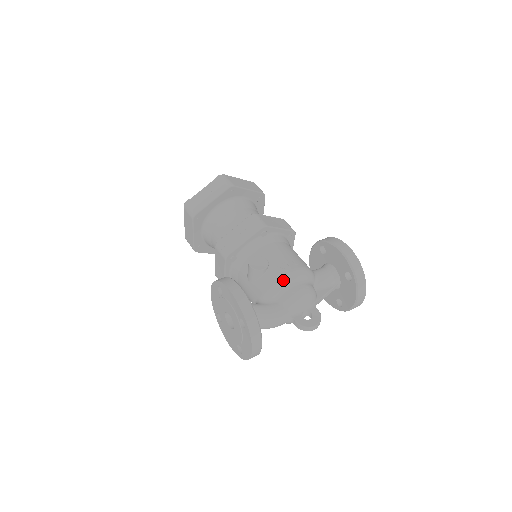
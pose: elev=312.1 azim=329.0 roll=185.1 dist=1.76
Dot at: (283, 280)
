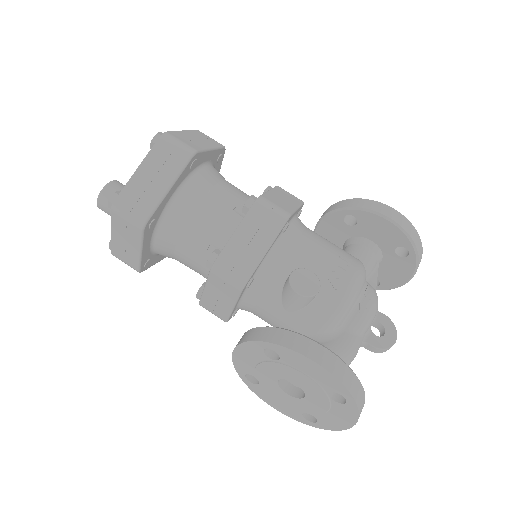
Dot at: (350, 297)
